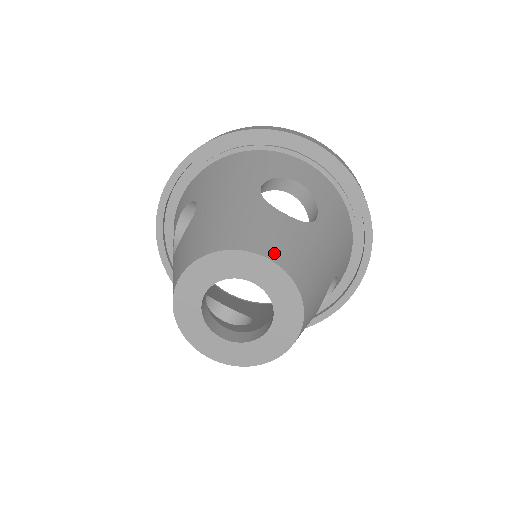
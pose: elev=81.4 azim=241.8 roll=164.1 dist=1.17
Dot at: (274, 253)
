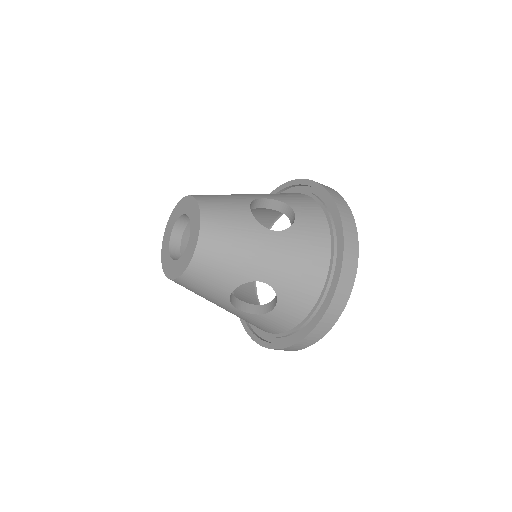
Dot at: (207, 209)
